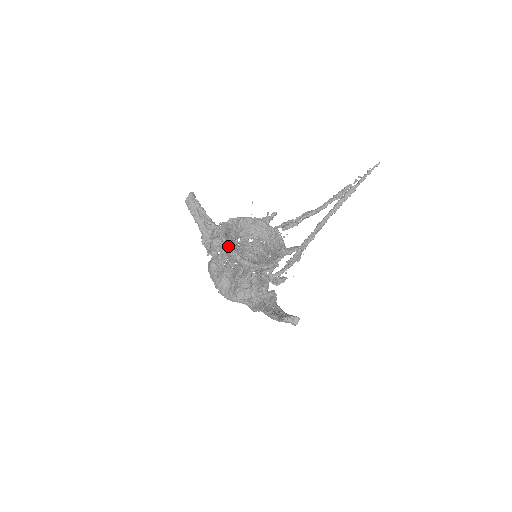
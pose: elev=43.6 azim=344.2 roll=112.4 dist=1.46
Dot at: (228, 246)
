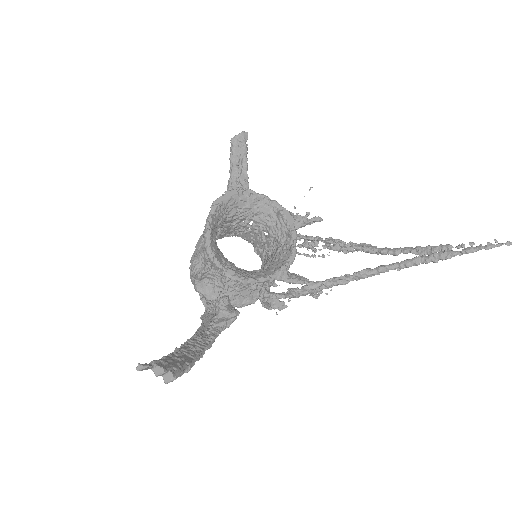
Dot at: (207, 221)
